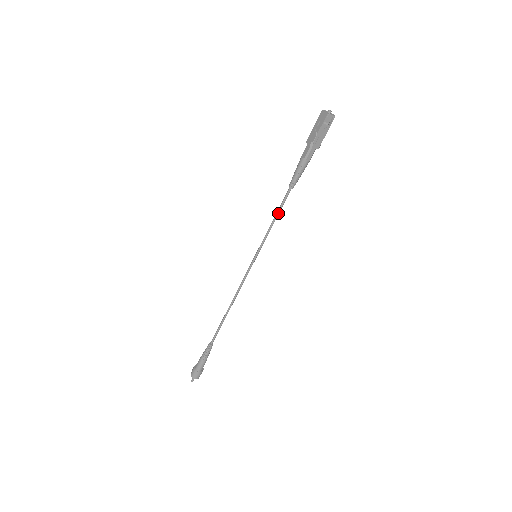
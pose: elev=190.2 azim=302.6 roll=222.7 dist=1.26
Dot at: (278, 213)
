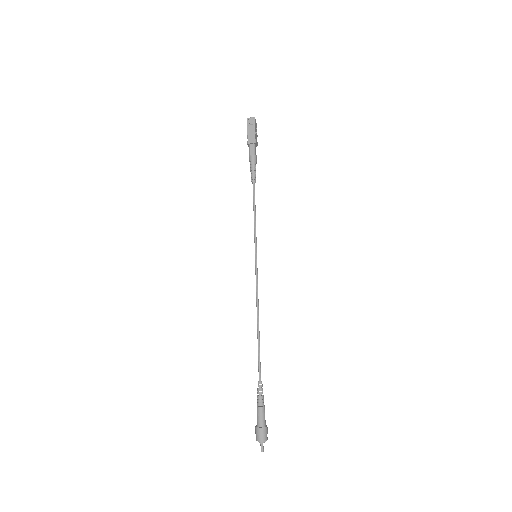
Dot at: (254, 207)
